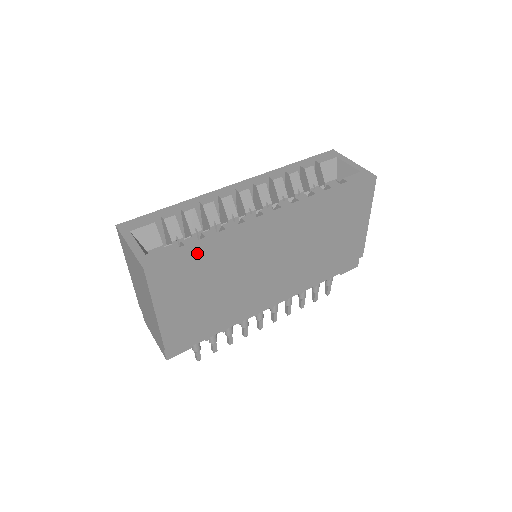
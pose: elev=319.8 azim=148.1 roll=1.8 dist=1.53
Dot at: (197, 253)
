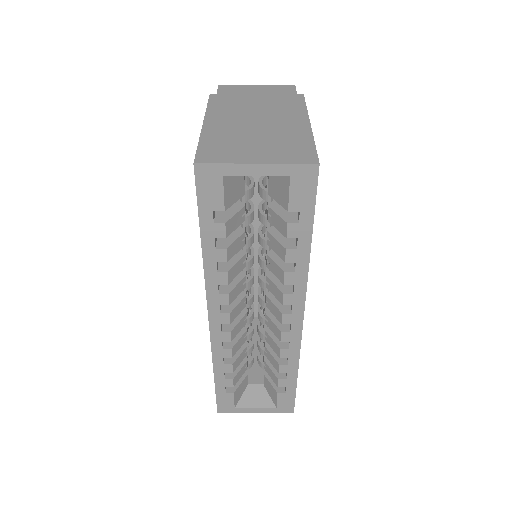
Dot at: occluded
